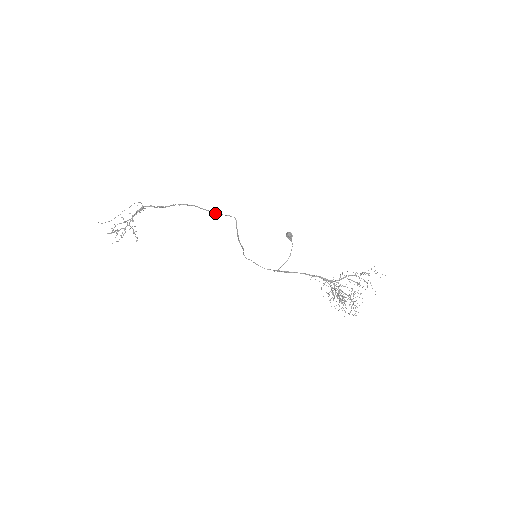
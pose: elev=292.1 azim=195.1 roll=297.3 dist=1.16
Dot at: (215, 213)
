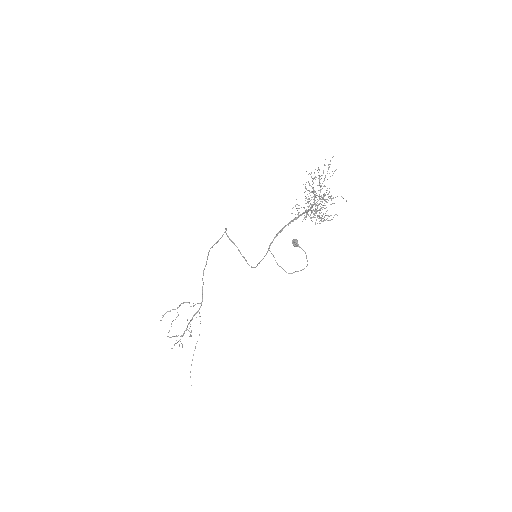
Dot at: (217, 241)
